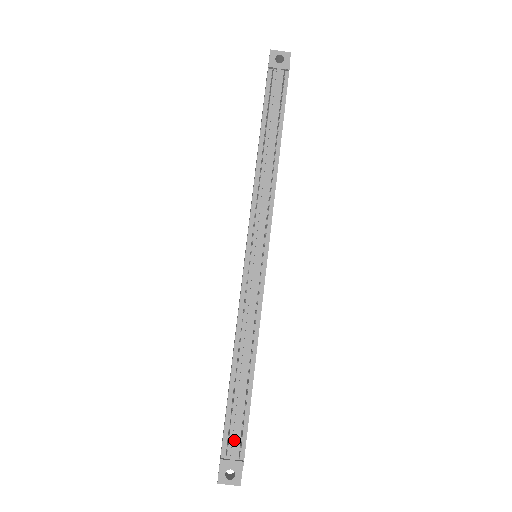
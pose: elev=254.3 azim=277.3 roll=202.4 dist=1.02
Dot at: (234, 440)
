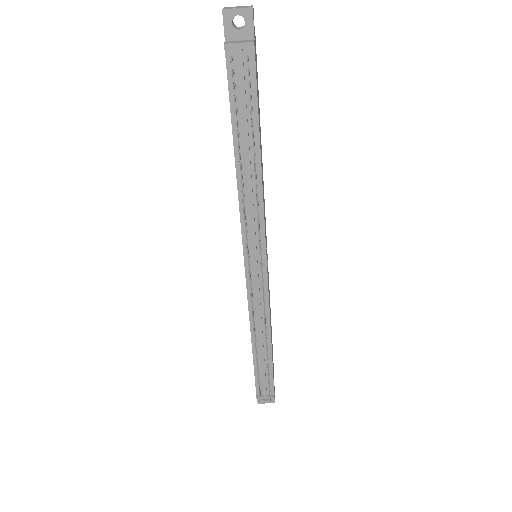
Dot at: (264, 387)
